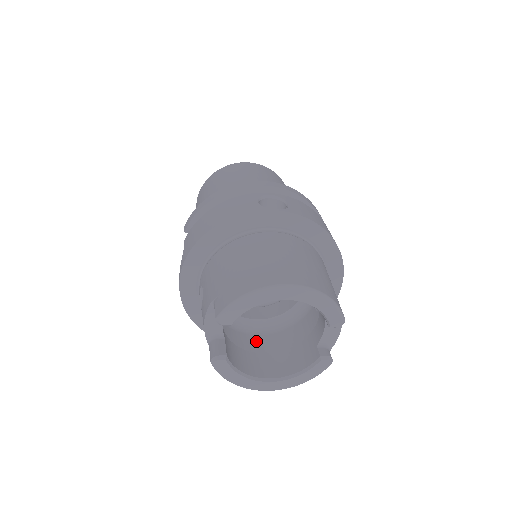
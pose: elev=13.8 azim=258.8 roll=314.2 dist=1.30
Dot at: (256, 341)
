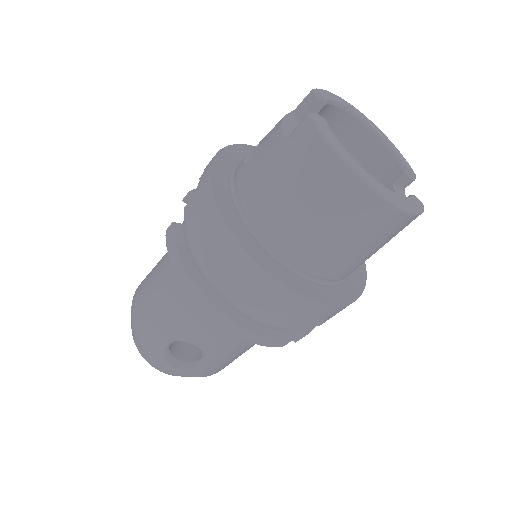
Dot at: occluded
